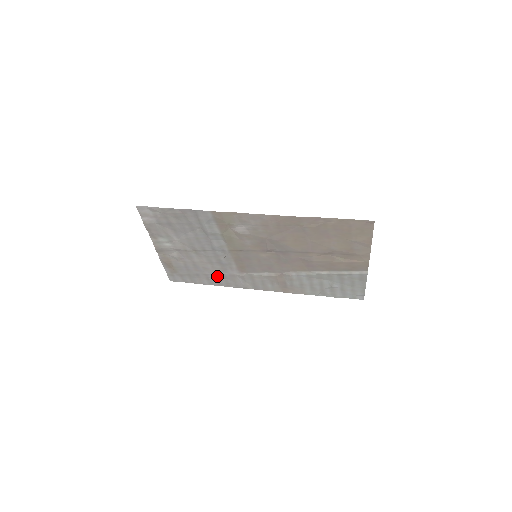
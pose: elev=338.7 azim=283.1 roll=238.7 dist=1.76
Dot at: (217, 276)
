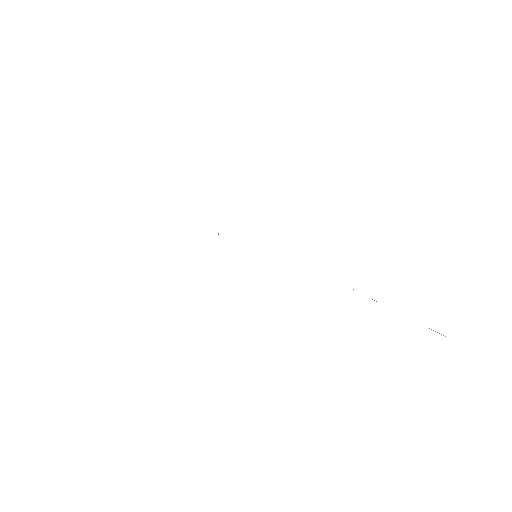
Dot at: occluded
